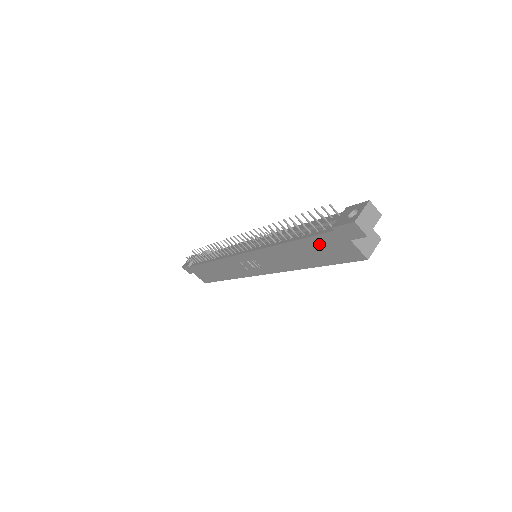
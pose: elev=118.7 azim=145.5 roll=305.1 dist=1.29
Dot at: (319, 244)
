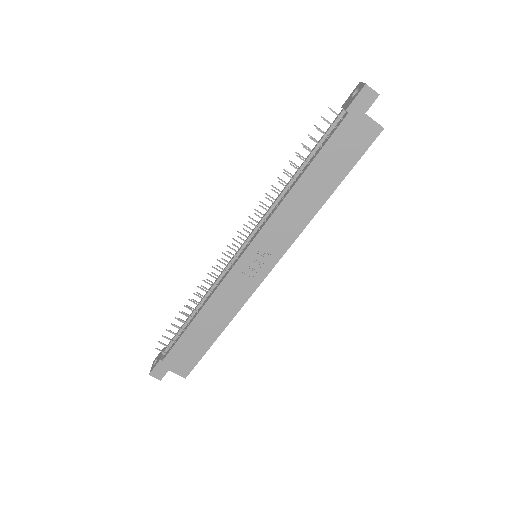
Dot at: (335, 147)
